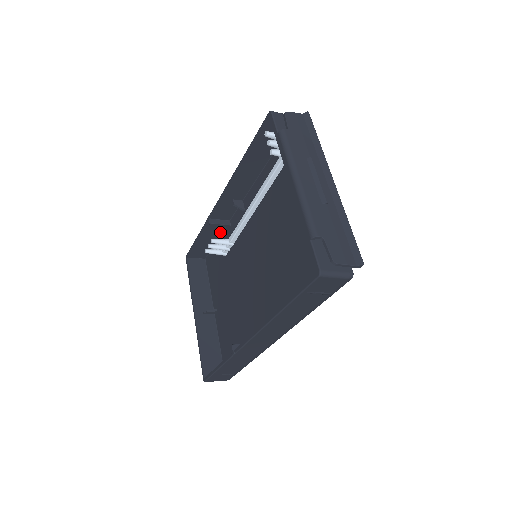
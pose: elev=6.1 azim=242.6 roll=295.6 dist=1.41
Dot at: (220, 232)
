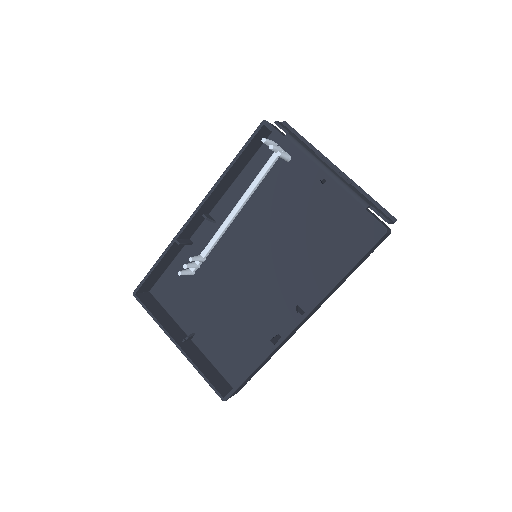
Dot at: (176, 254)
